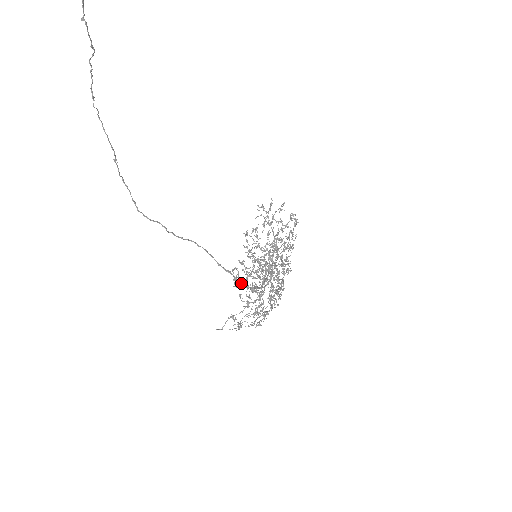
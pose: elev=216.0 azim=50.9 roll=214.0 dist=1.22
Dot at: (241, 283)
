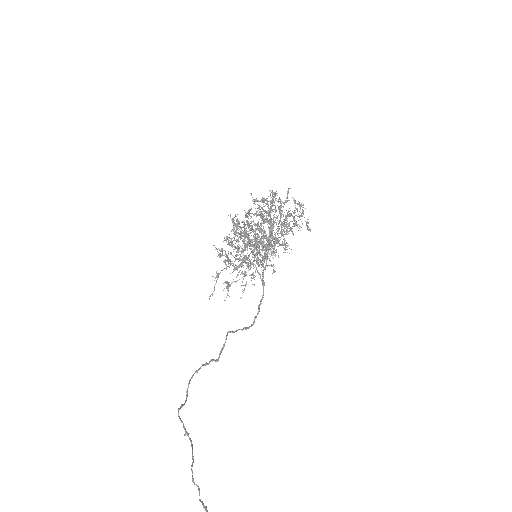
Dot at: occluded
